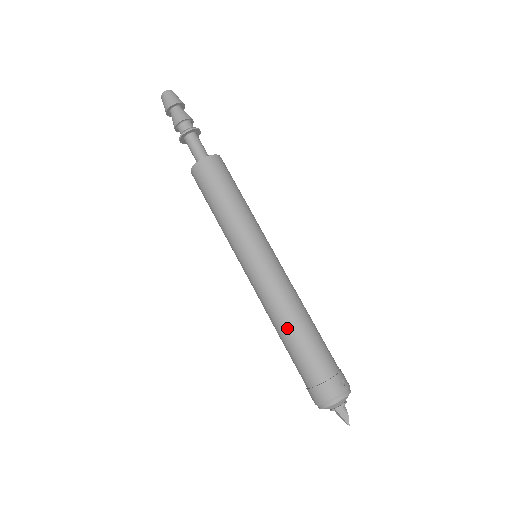
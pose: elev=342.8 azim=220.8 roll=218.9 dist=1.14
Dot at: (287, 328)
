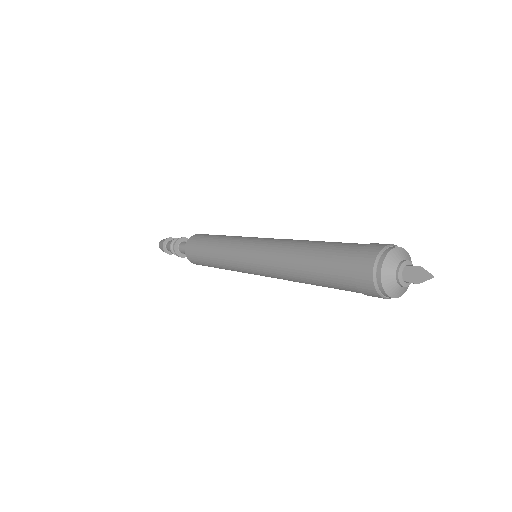
Dot at: (299, 253)
